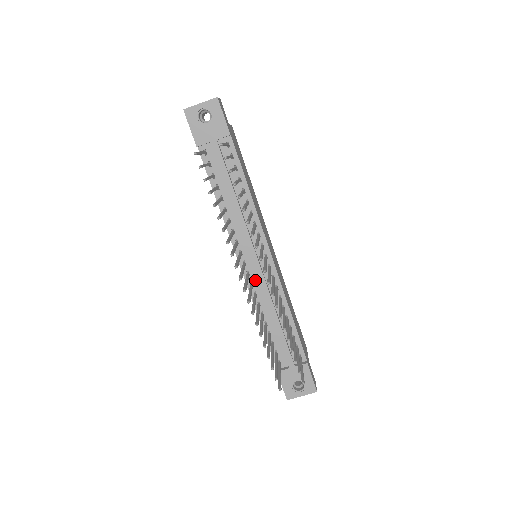
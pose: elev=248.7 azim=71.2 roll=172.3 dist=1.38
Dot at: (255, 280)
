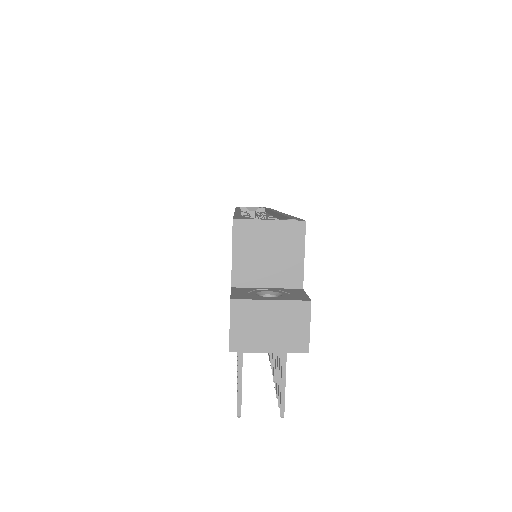
Dot at: occluded
